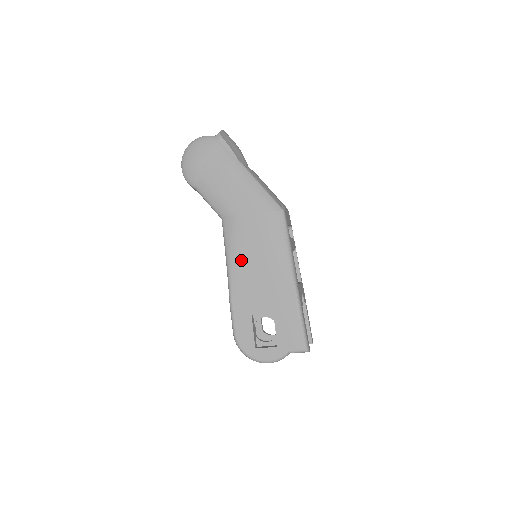
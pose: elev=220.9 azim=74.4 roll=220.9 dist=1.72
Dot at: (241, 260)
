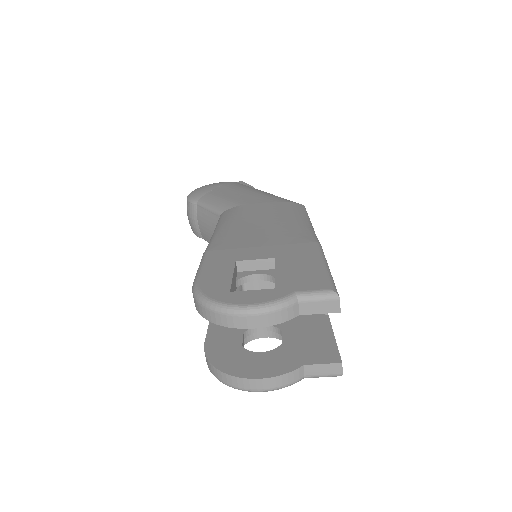
Dot at: (236, 226)
